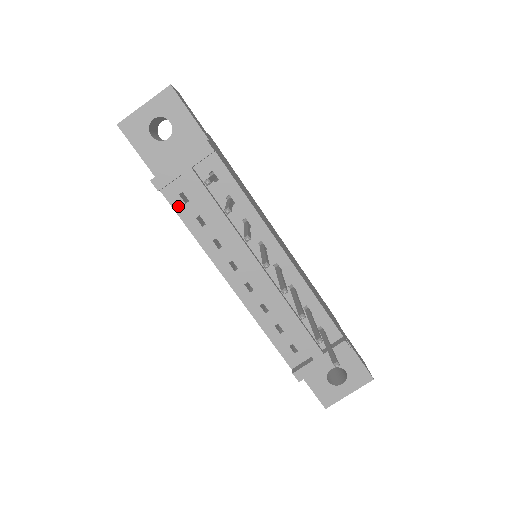
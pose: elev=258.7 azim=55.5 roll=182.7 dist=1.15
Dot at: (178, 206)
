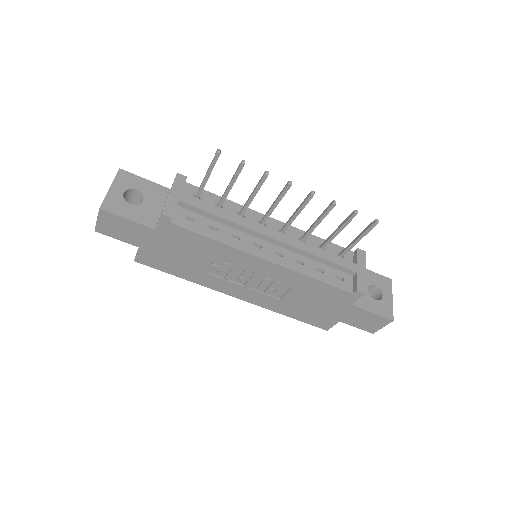
Dot at: (191, 227)
